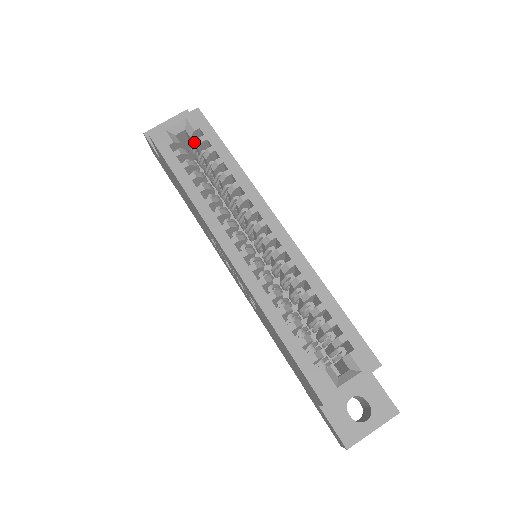
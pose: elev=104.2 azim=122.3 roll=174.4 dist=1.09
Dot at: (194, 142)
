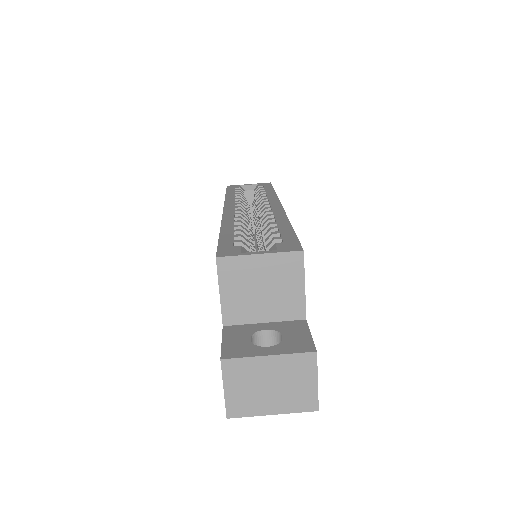
Dot at: occluded
